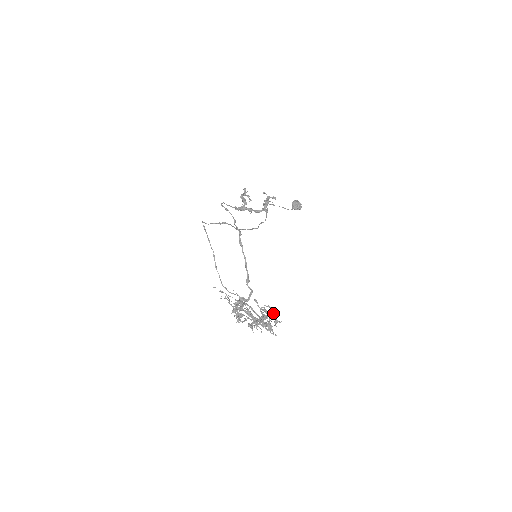
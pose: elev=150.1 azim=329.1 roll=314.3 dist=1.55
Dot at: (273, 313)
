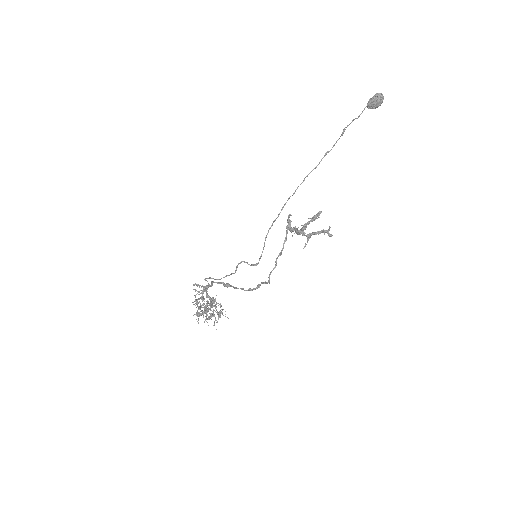
Dot at: occluded
